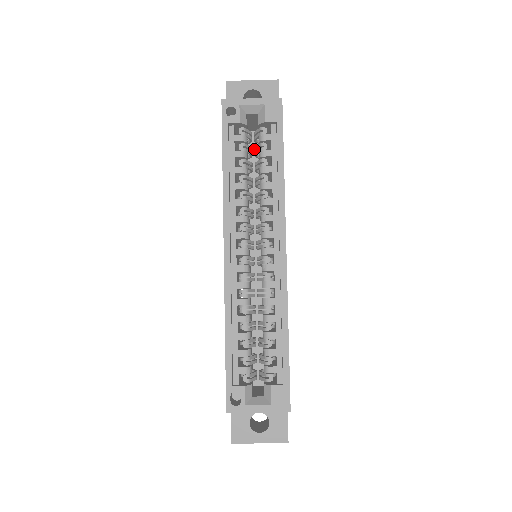
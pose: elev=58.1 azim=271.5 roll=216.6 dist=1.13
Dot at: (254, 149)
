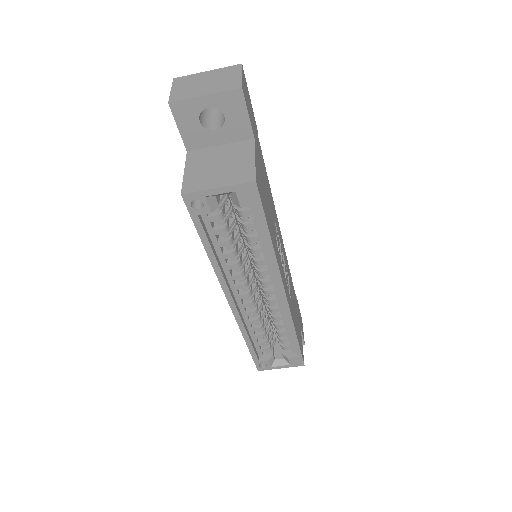
Dot at: (233, 206)
